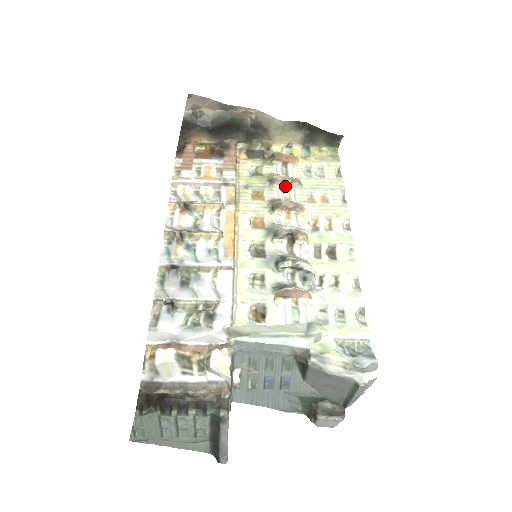
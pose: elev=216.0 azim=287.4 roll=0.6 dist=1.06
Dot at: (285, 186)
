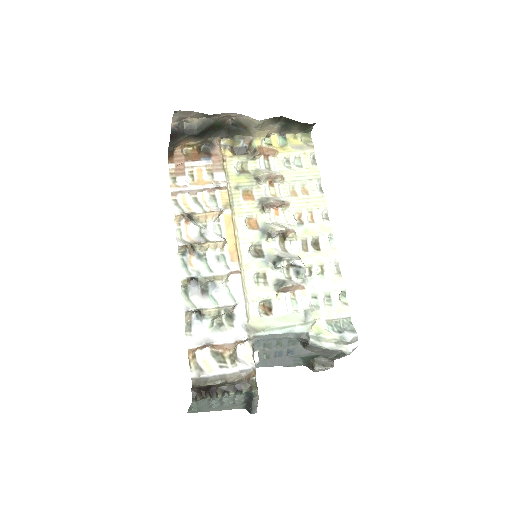
Dot at: (270, 181)
